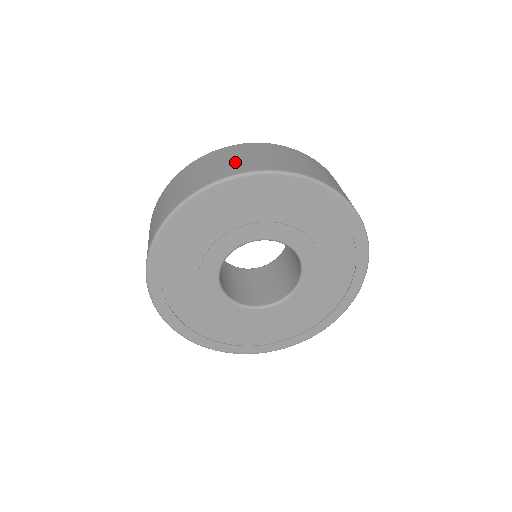
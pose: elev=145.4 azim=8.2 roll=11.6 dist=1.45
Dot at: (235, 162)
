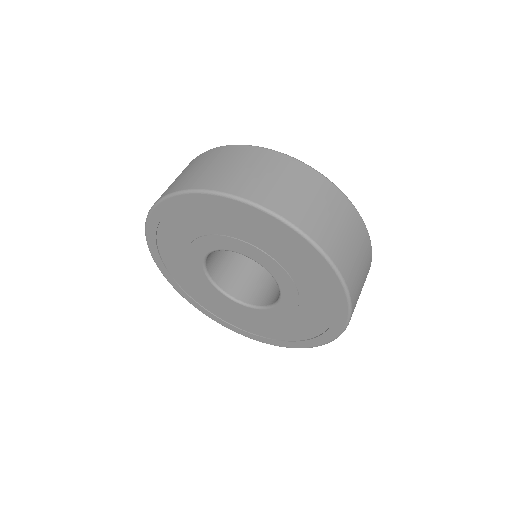
Dot at: (265, 182)
